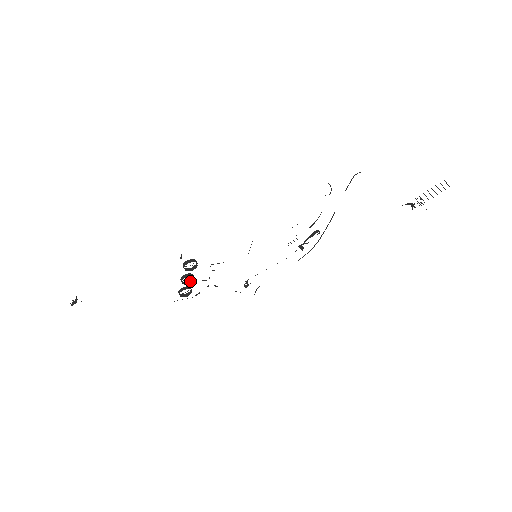
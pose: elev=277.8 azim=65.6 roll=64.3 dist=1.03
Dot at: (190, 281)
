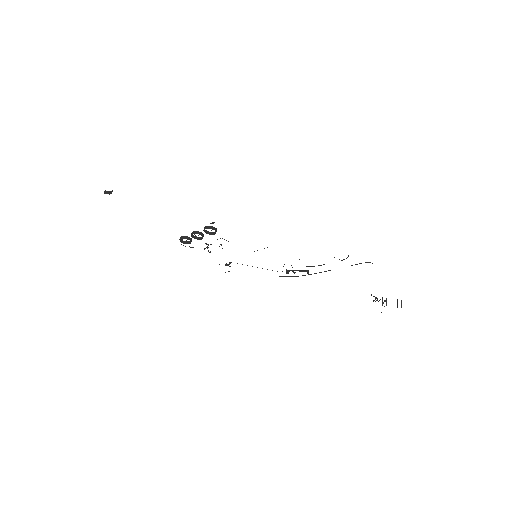
Dot at: (197, 237)
